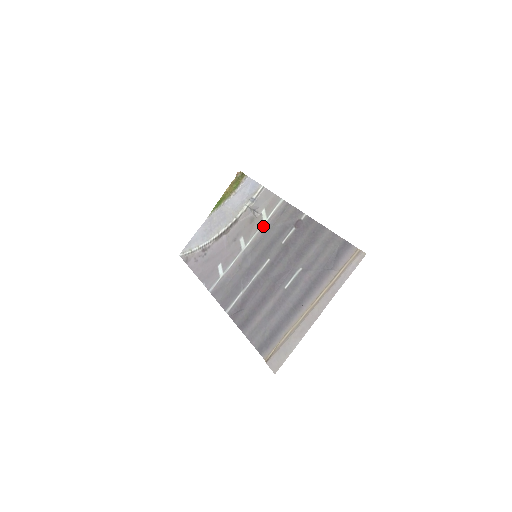
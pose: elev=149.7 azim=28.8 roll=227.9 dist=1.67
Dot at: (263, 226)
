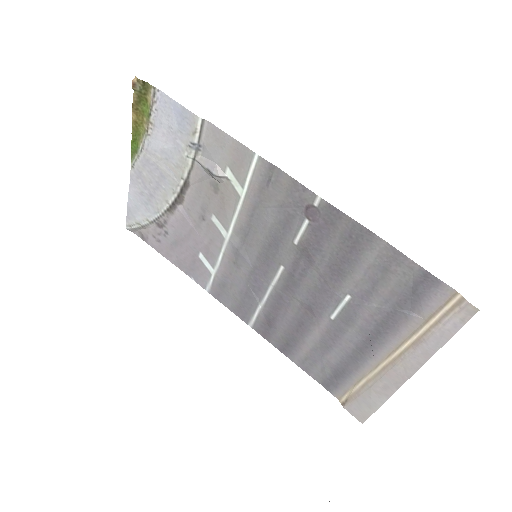
Dot at: (243, 204)
